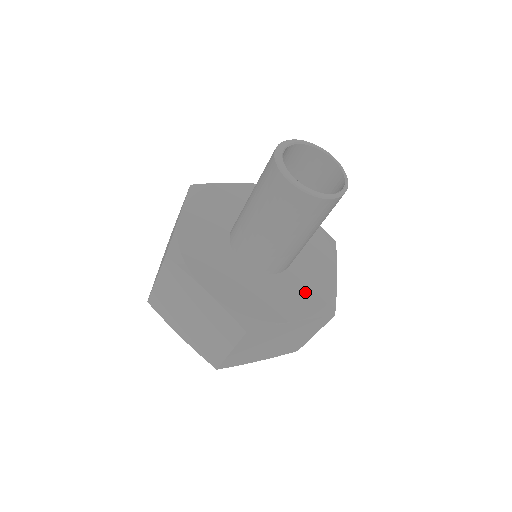
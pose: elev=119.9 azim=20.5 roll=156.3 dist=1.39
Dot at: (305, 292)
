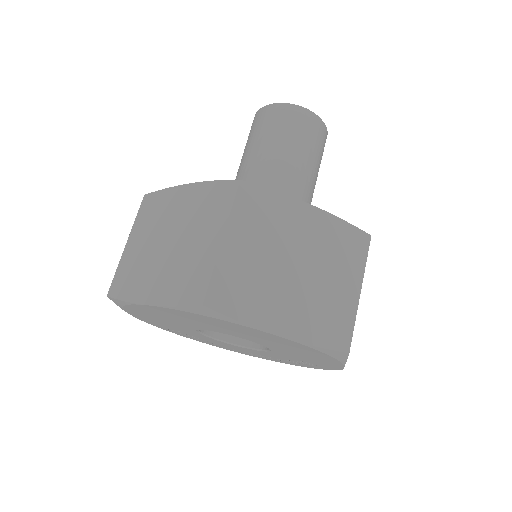
Dot at: occluded
